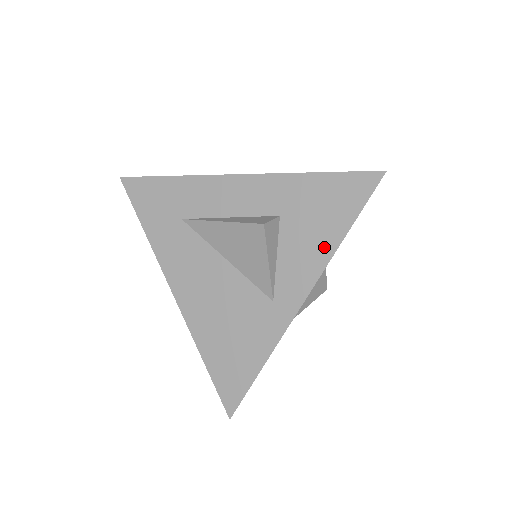
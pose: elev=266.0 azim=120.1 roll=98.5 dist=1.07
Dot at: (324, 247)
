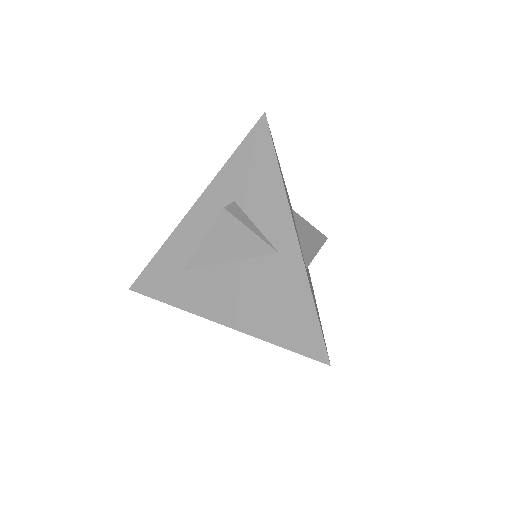
Dot at: (274, 187)
